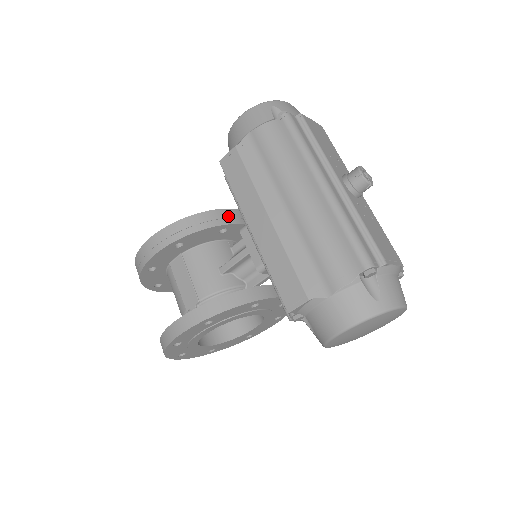
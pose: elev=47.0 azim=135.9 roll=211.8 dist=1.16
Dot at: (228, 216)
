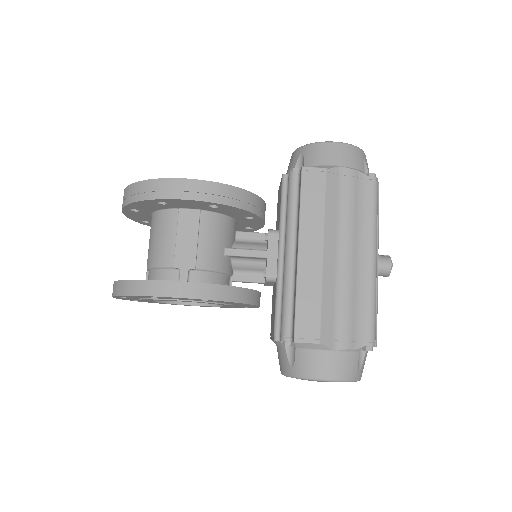
Dot at: (263, 209)
